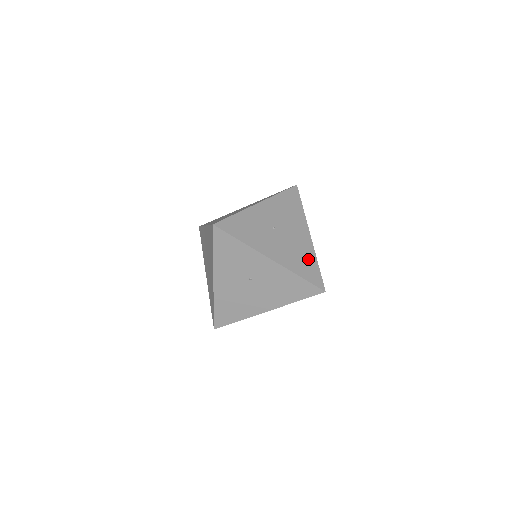
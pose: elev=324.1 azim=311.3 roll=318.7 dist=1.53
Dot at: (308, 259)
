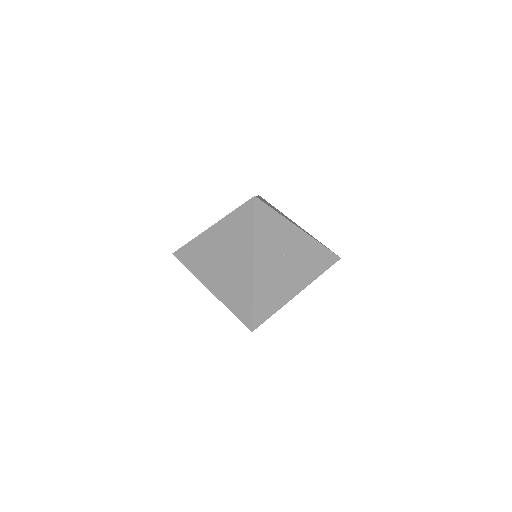
Dot at: occluded
